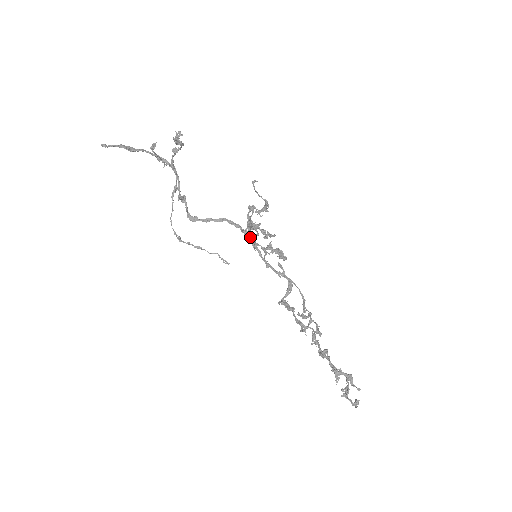
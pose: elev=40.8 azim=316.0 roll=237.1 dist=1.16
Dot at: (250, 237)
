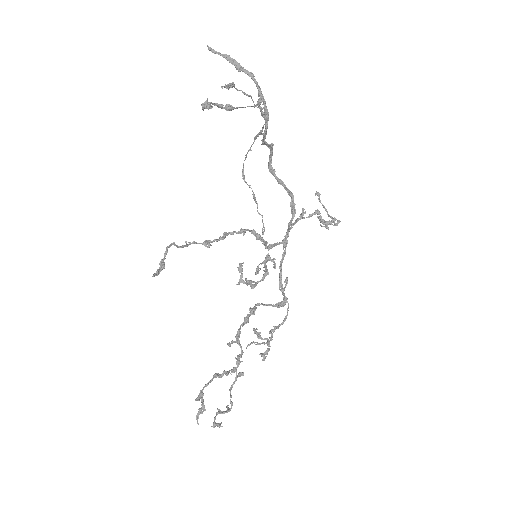
Dot at: (288, 233)
